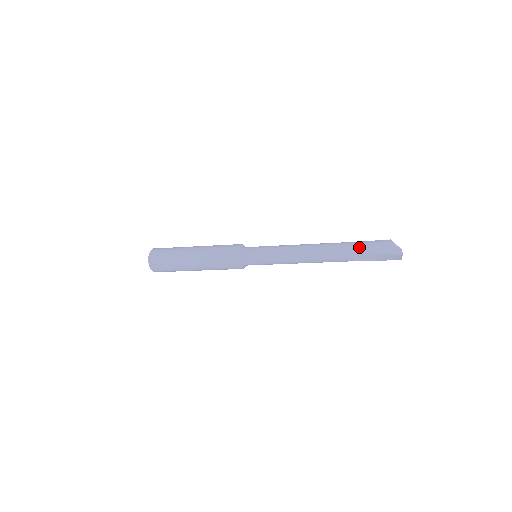
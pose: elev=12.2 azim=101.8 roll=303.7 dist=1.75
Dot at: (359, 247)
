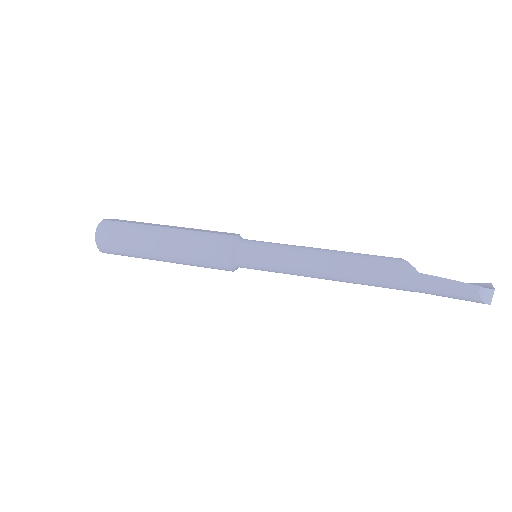
Dot at: (421, 290)
